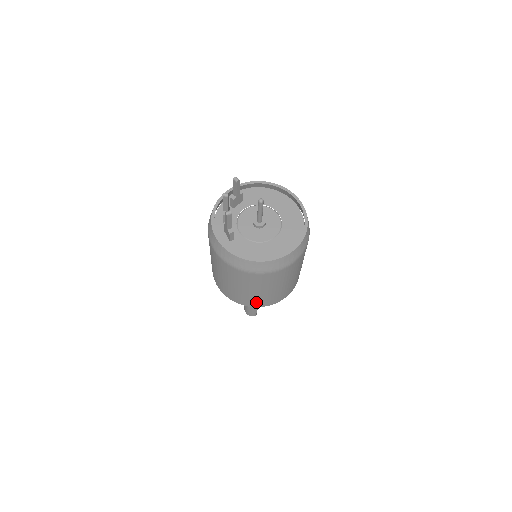
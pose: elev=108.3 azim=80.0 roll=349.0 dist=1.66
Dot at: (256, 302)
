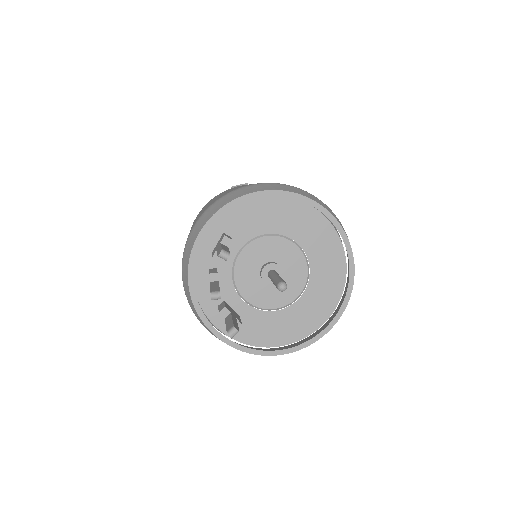
Dot at: occluded
